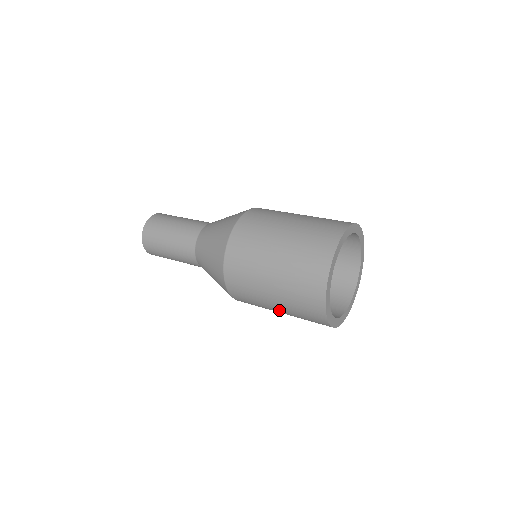
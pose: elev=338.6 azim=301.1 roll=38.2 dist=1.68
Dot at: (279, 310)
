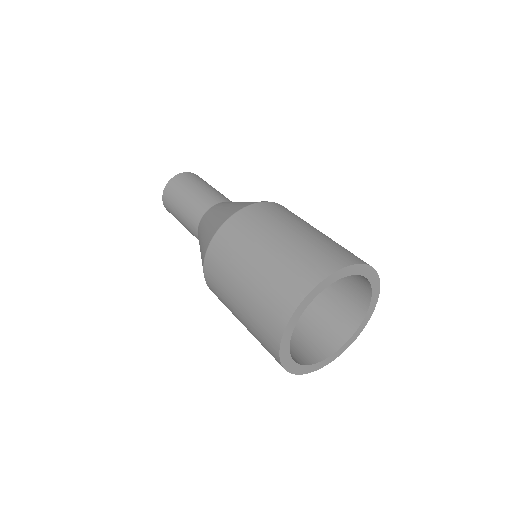
Dot at: (243, 324)
